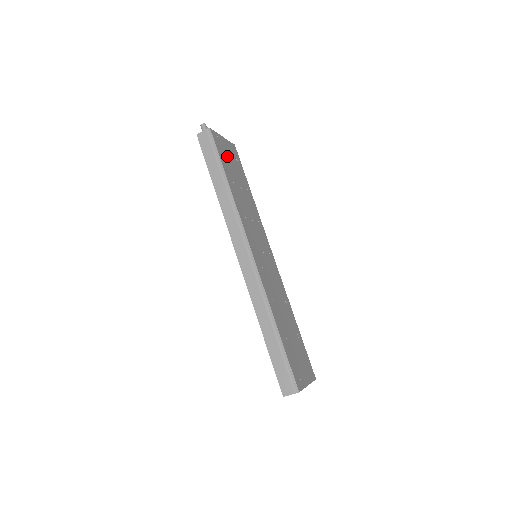
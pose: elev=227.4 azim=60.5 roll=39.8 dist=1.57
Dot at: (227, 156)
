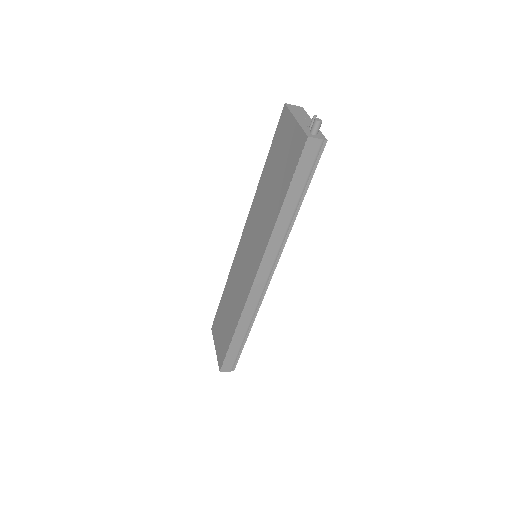
Dot at: occluded
